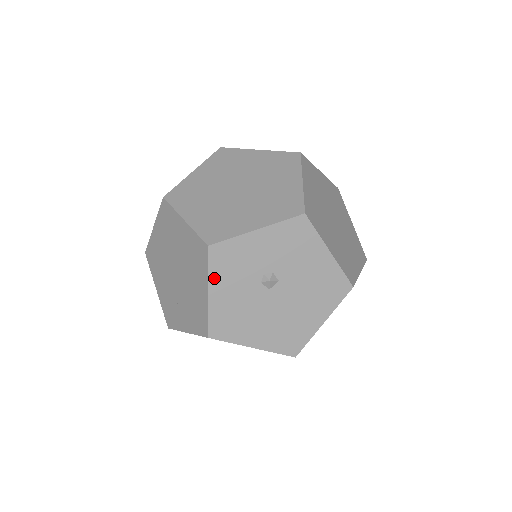
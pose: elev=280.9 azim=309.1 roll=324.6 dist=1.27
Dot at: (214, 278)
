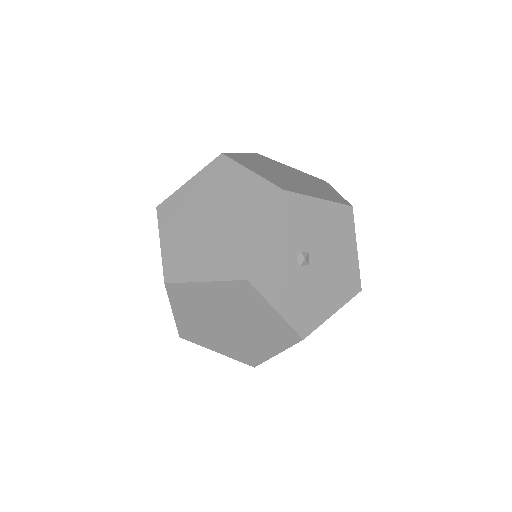
Dot at: (270, 297)
